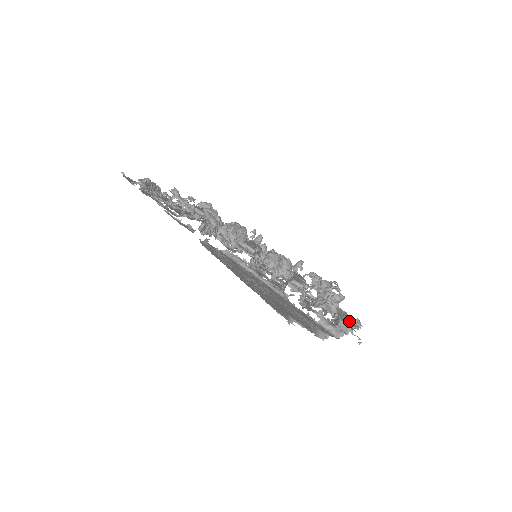
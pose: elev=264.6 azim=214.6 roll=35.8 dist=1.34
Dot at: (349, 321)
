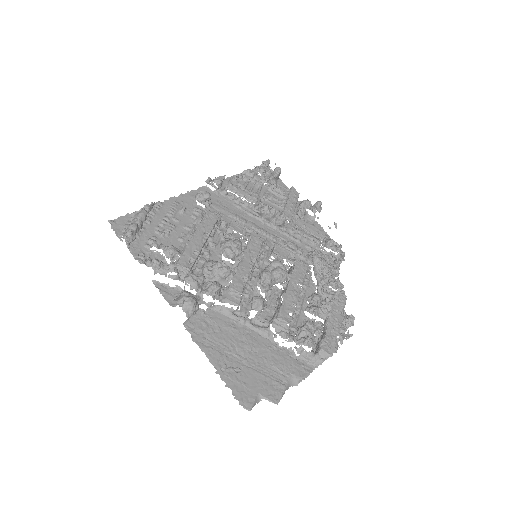
Dot at: (341, 321)
